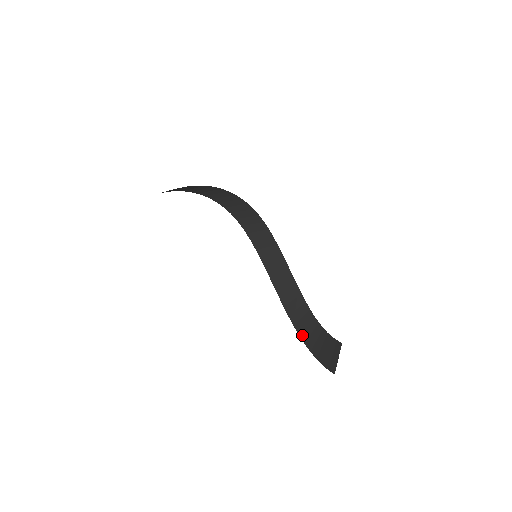
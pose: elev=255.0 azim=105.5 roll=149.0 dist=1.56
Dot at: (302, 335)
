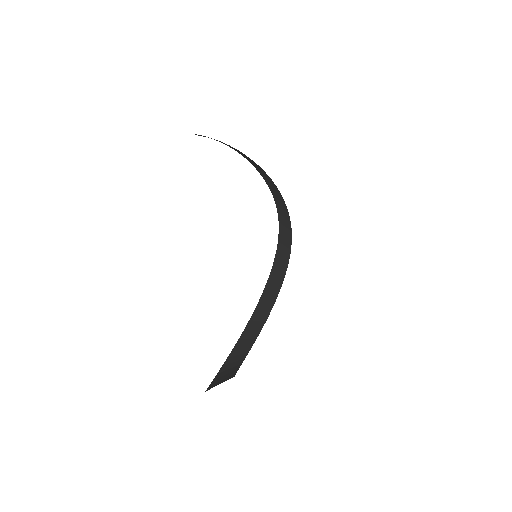
Dot at: (233, 351)
